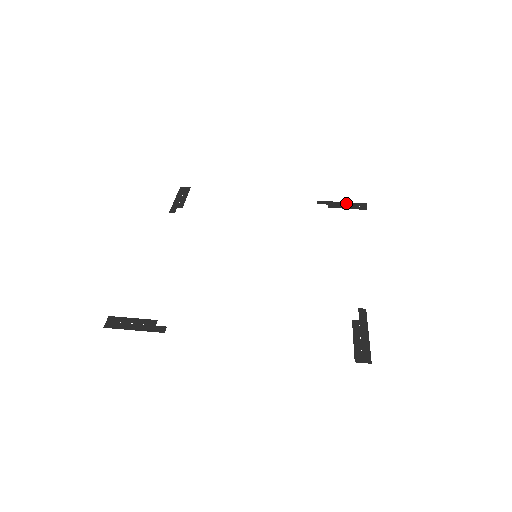
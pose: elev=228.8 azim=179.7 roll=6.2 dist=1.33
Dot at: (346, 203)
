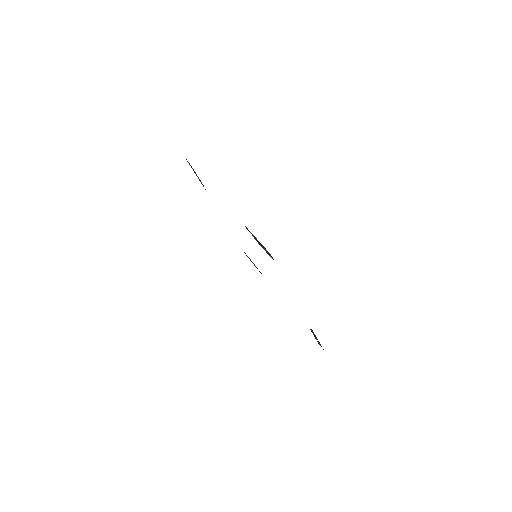
Dot at: (316, 339)
